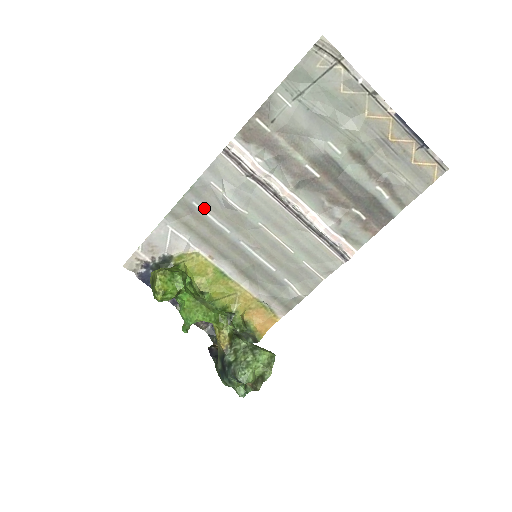
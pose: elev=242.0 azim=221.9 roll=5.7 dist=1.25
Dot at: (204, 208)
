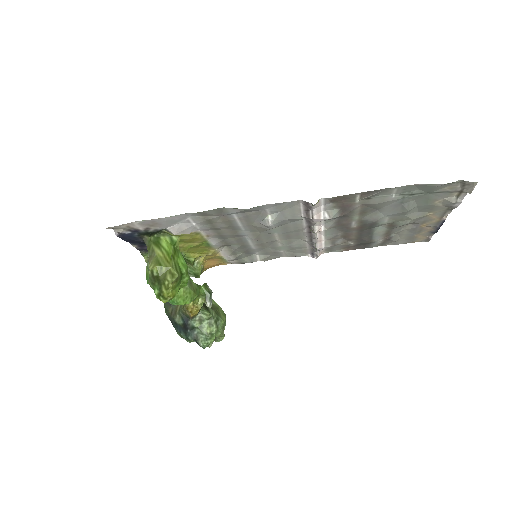
Dot at: (239, 217)
